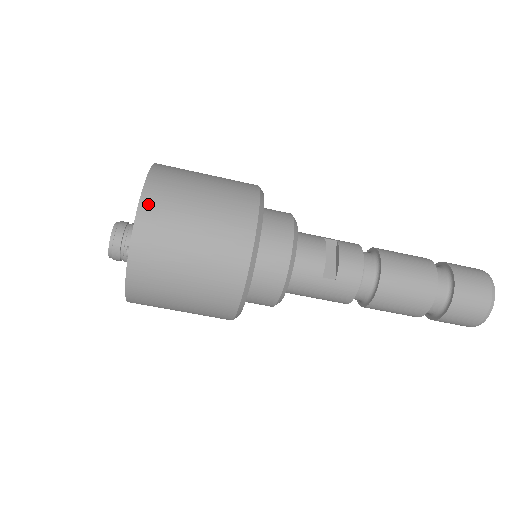
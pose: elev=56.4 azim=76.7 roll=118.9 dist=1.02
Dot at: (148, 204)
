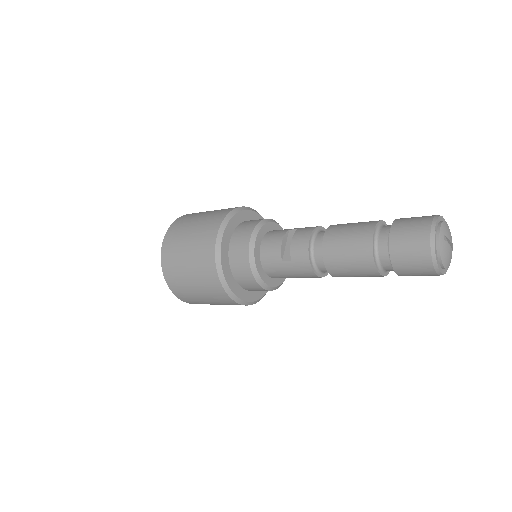
Dot at: (166, 243)
